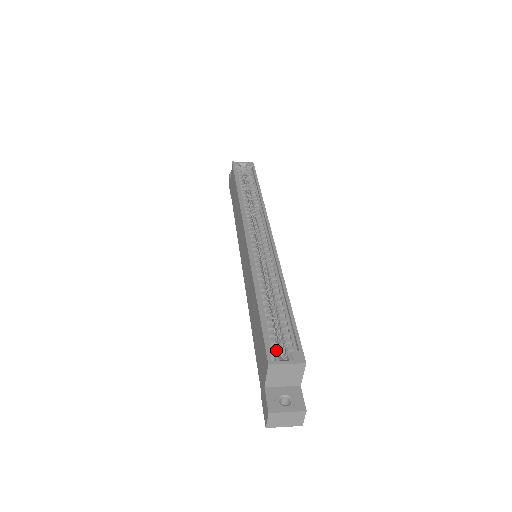
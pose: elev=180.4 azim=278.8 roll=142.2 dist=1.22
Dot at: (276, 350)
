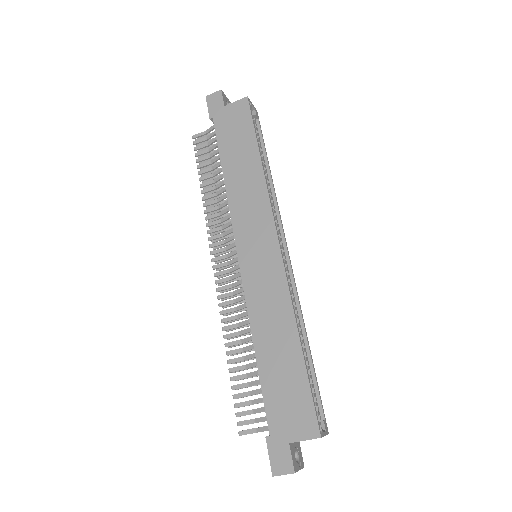
Dot at: occluded
